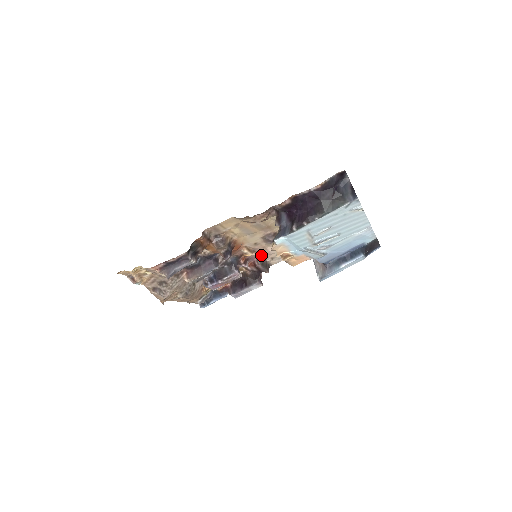
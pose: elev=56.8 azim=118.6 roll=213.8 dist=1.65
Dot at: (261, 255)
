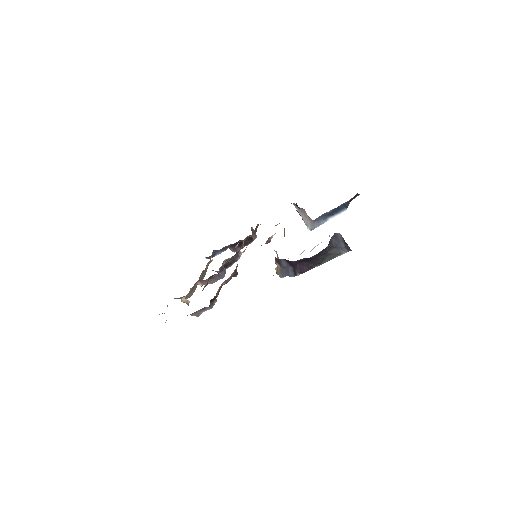
Dot at: occluded
